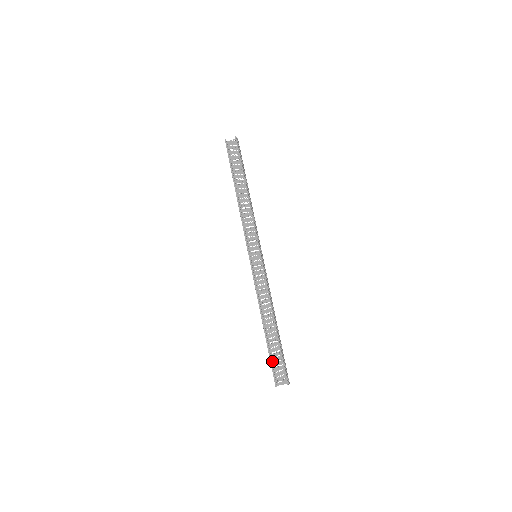
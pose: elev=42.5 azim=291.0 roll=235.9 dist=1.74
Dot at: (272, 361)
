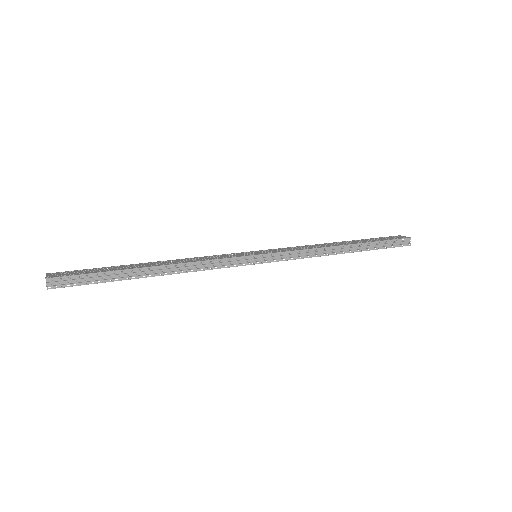
Dot at: (375, 238)
